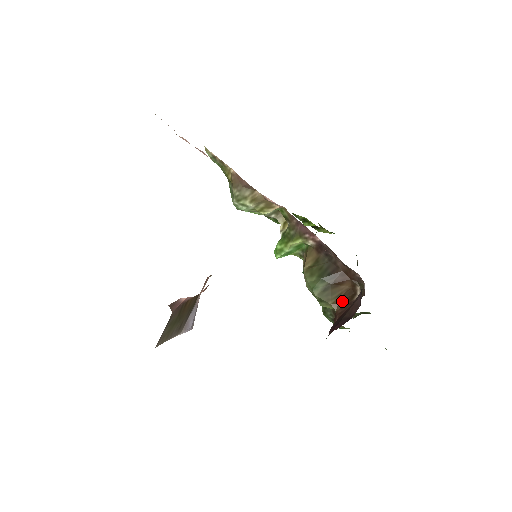
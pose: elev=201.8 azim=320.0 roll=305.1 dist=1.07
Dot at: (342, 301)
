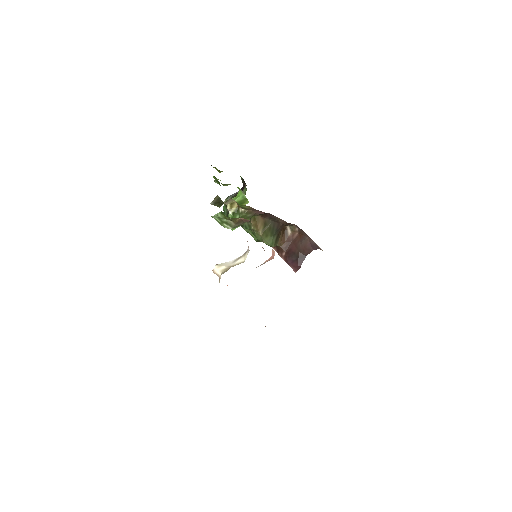
Dot at: (282, 239)
